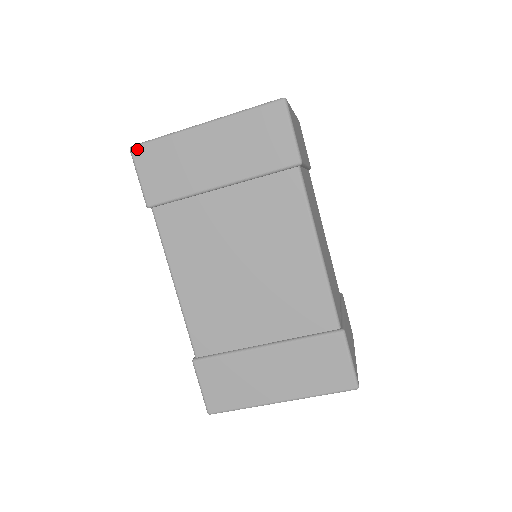
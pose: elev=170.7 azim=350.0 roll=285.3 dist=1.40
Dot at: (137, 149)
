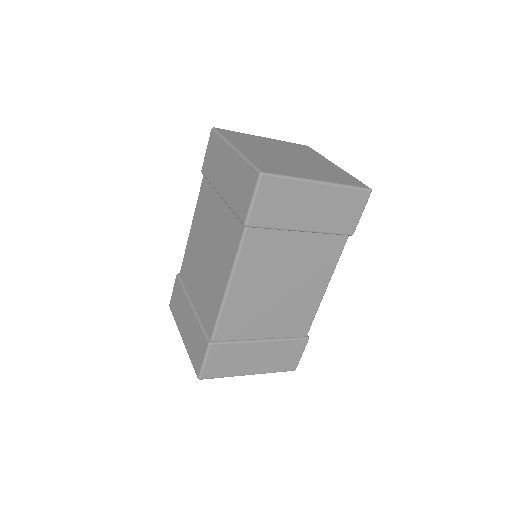
Dot at: (212, 132)
